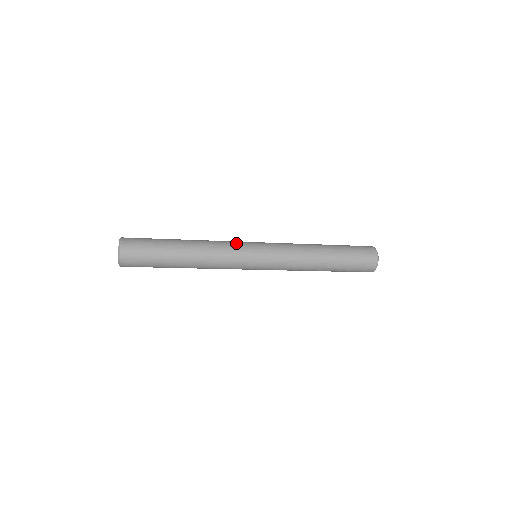
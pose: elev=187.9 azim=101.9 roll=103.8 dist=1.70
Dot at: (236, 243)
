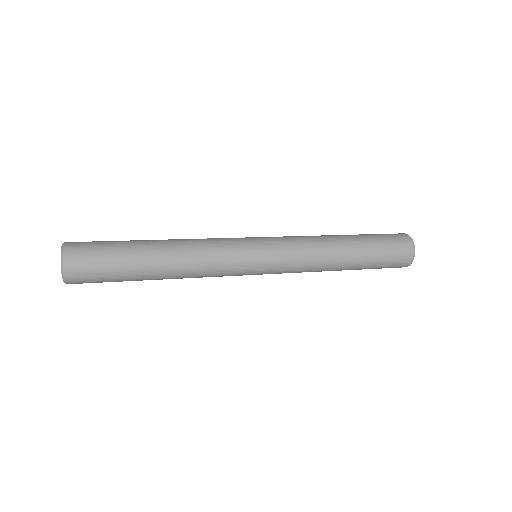
Dot at: (228, 239)
